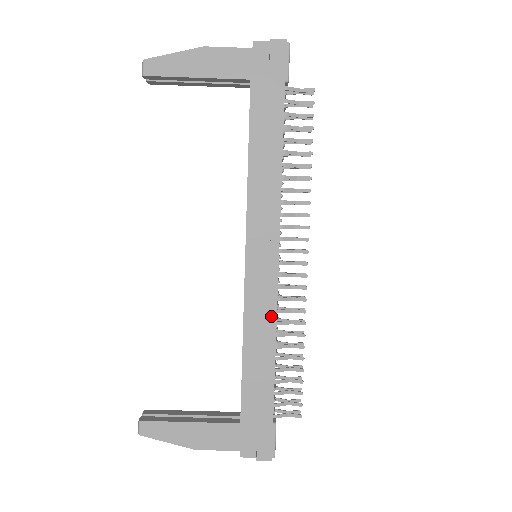
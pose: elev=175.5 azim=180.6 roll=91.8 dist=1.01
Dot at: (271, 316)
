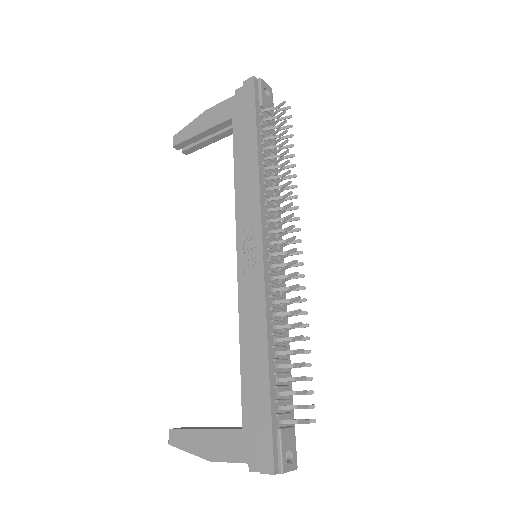
Dot at: (261, 304)
